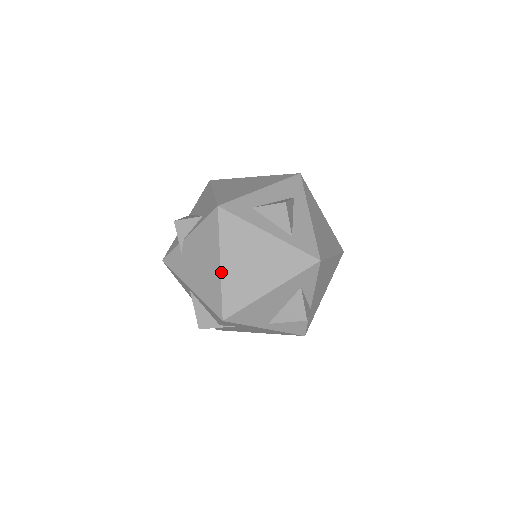
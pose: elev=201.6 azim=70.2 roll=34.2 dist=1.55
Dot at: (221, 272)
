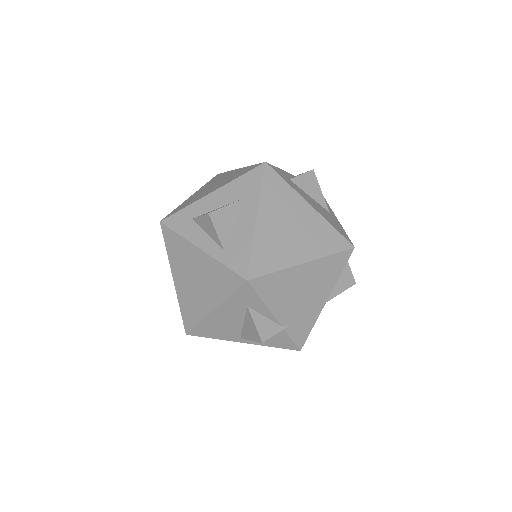
Dot at: (175, 287)
